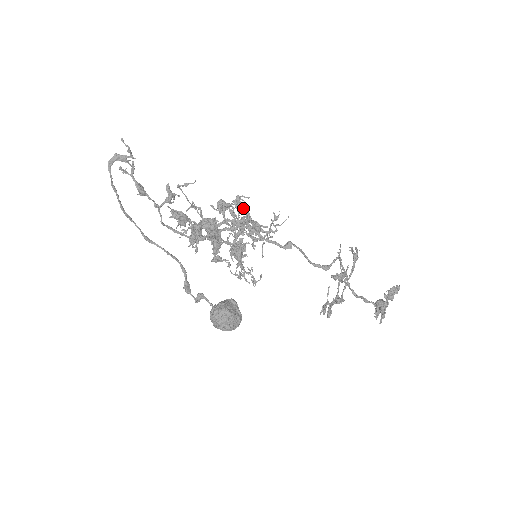
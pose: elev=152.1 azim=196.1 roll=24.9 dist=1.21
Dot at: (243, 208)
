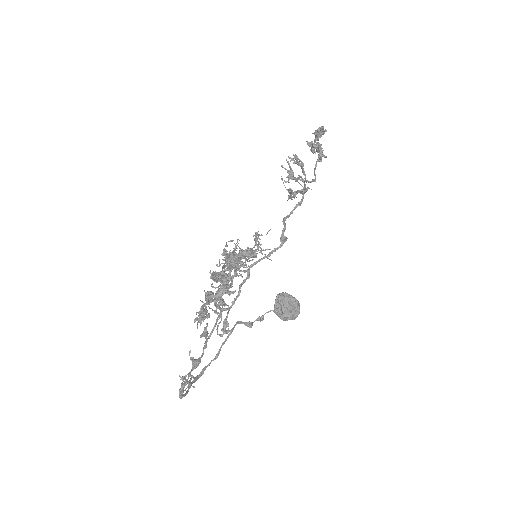
Dot at: occluded
